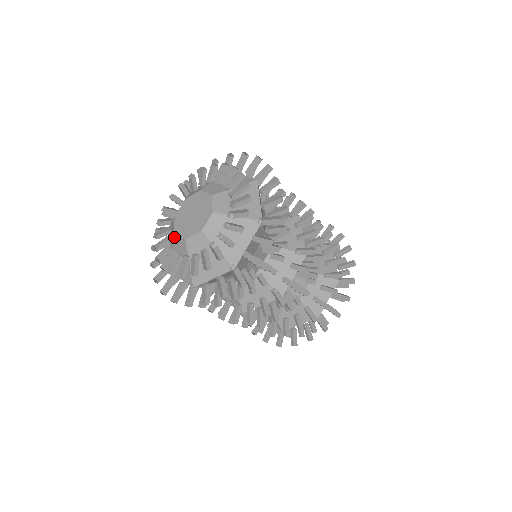
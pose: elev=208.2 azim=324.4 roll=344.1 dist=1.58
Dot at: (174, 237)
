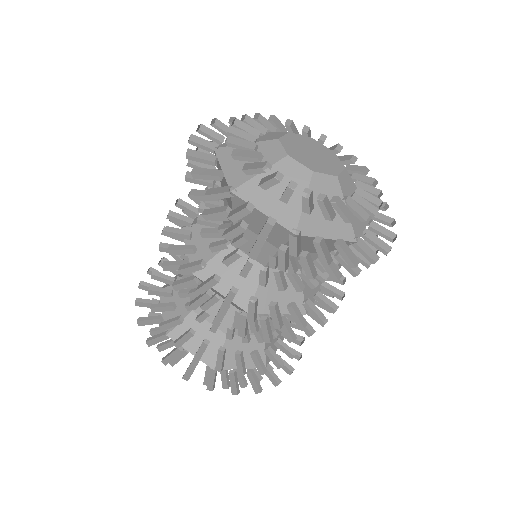
Dot at: (284, 159)
